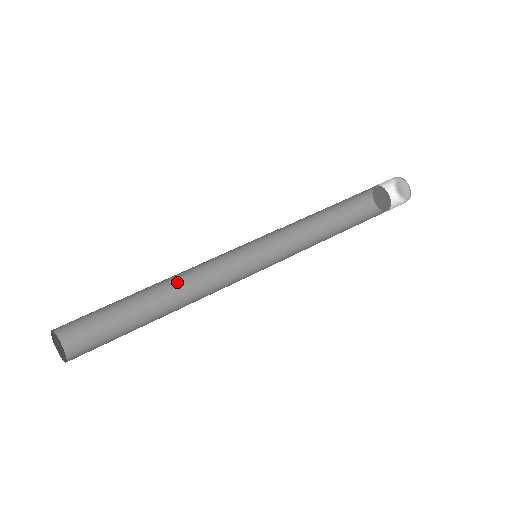
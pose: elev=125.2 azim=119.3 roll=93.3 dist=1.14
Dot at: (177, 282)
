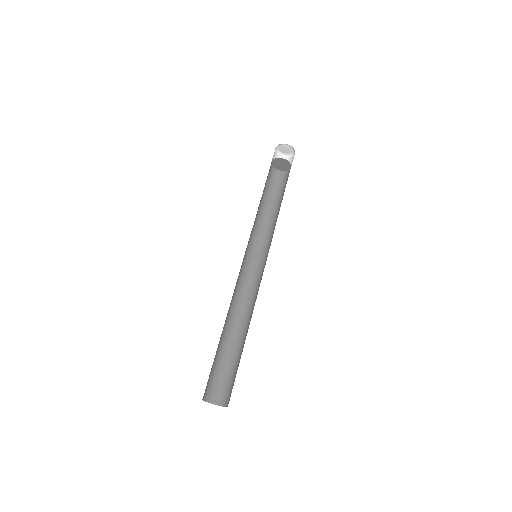
Dot at: (237, 313)
